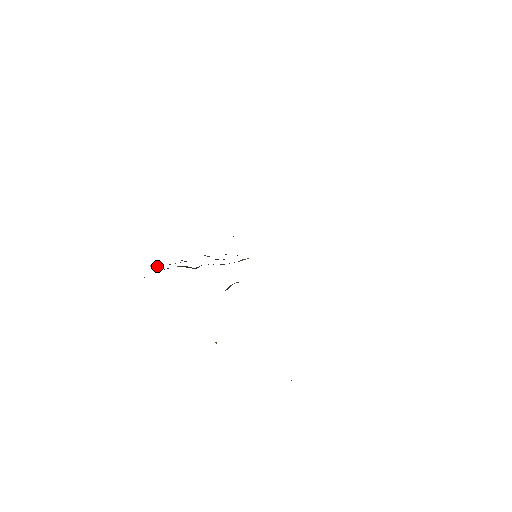
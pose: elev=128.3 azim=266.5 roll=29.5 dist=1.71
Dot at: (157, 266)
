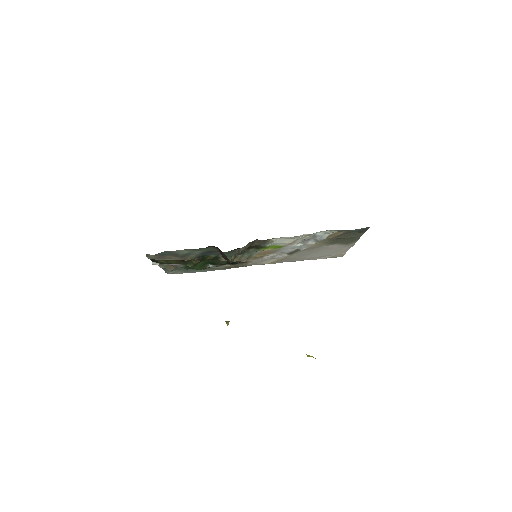
Dot at: (159, 264)
